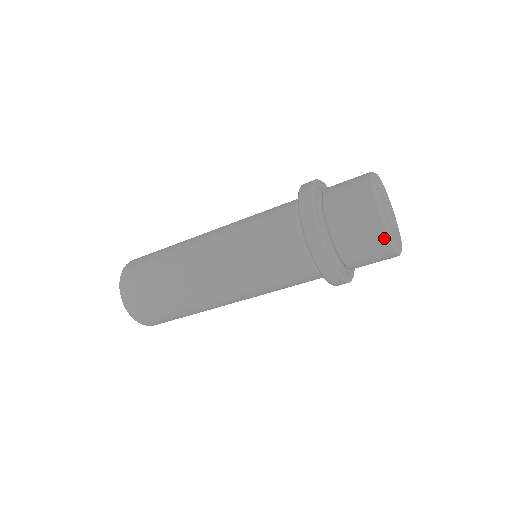
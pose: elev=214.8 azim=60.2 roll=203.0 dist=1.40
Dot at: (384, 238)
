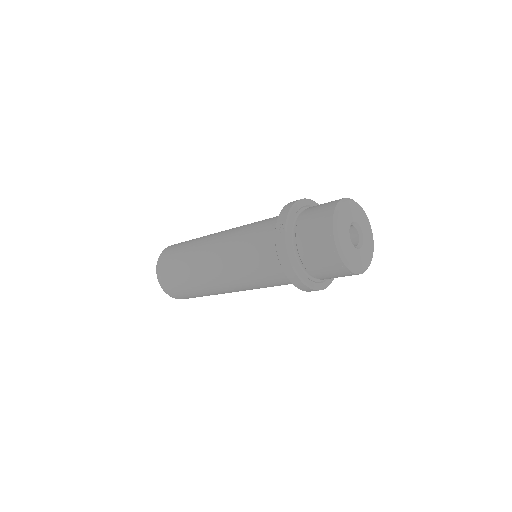
Dot at: occluded
